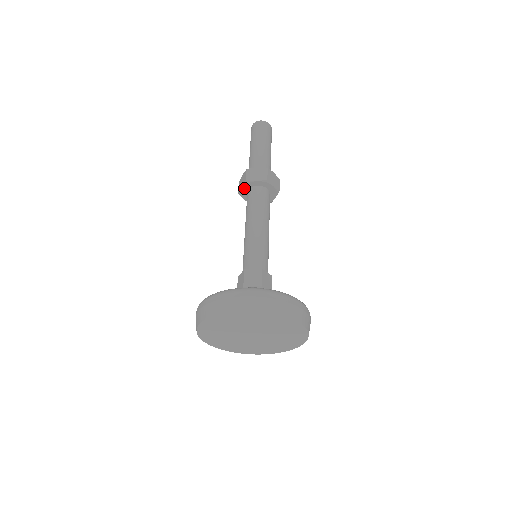
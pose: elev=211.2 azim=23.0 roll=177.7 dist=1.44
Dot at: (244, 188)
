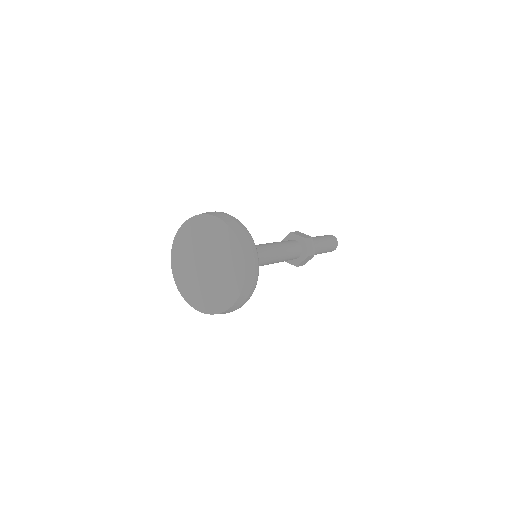
Dot at: occluded
